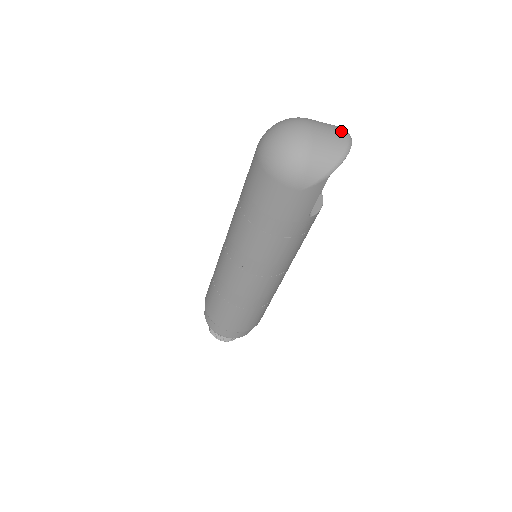
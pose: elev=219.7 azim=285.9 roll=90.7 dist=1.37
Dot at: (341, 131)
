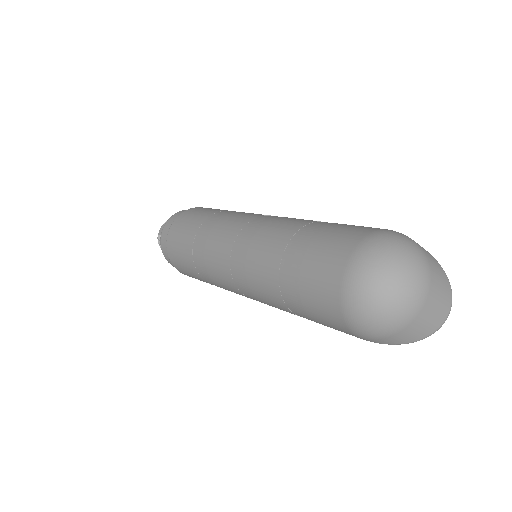
Dot at: (448, 303)
